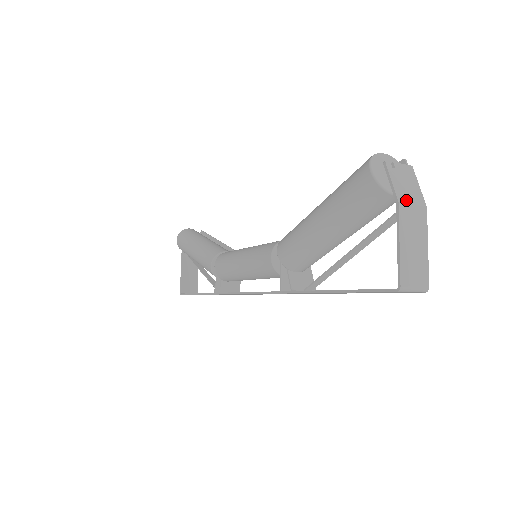
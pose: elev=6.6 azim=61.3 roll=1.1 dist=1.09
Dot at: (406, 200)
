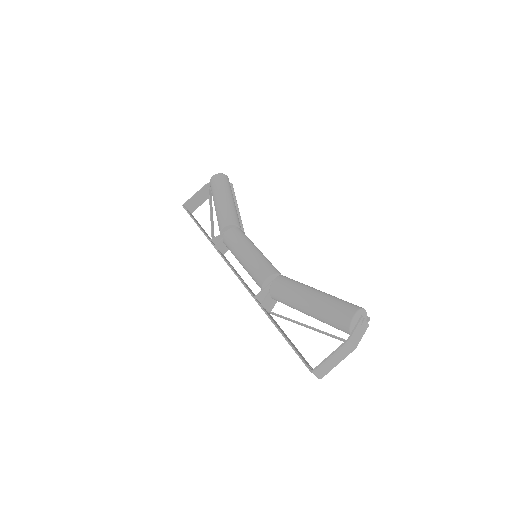
Dot at: (352, 341)
